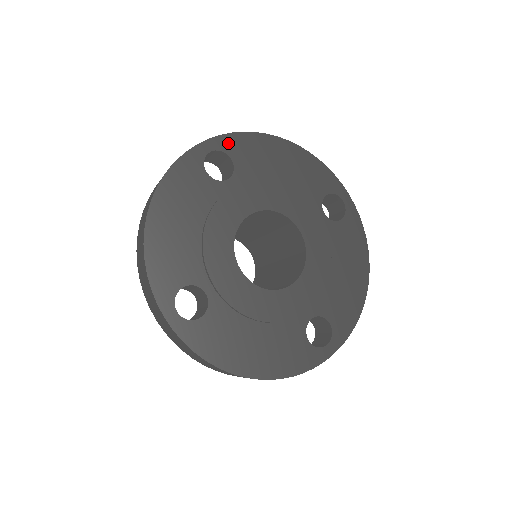
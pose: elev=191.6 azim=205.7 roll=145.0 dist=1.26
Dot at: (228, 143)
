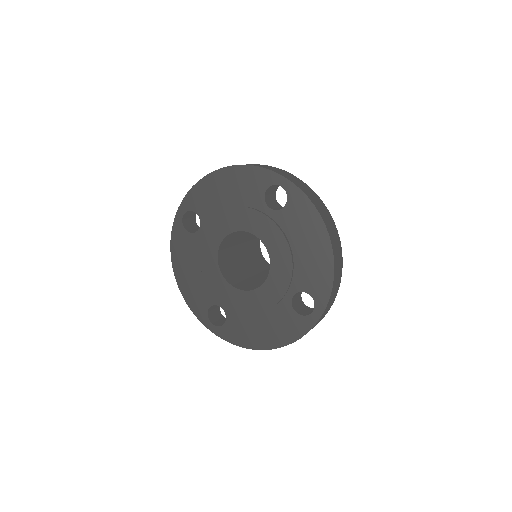
Dot at: (188, 202)
